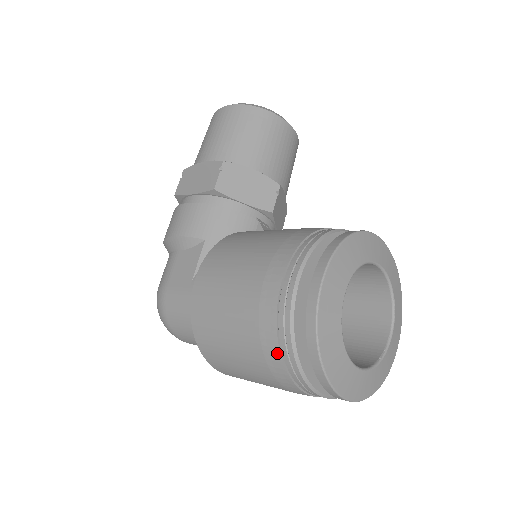
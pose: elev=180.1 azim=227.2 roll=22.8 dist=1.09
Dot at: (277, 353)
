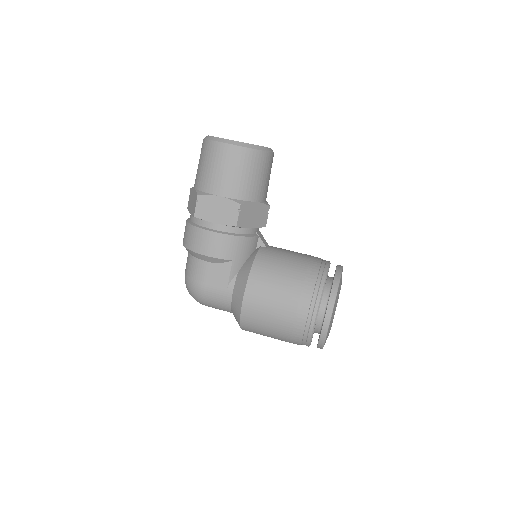
Dot at: (300, 341)
